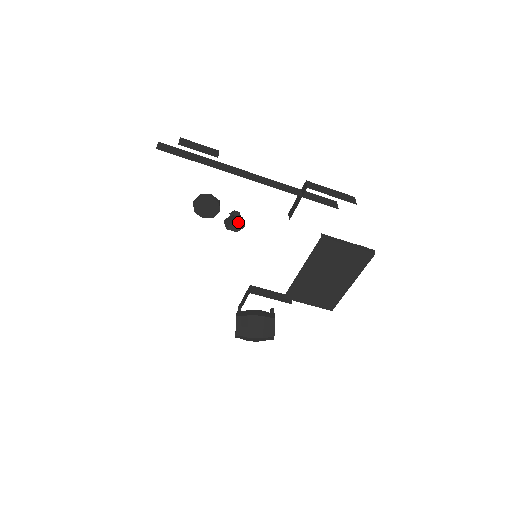
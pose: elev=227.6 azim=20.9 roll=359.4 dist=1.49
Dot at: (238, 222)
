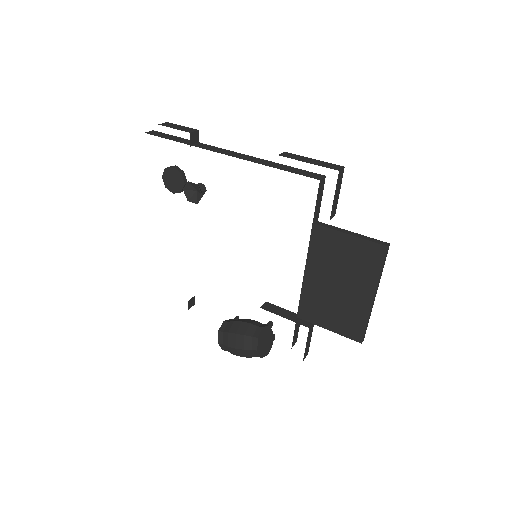
Dot at: (198, 193)
